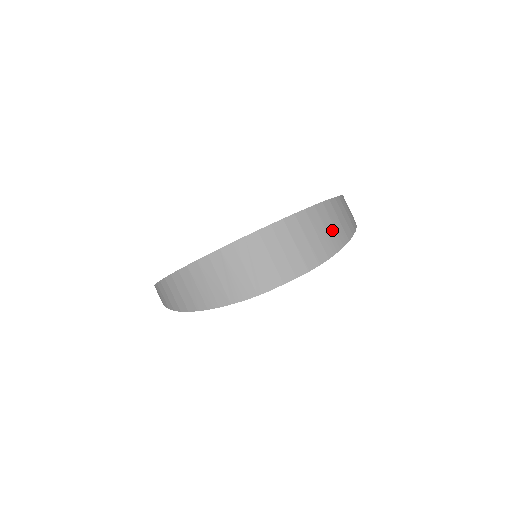
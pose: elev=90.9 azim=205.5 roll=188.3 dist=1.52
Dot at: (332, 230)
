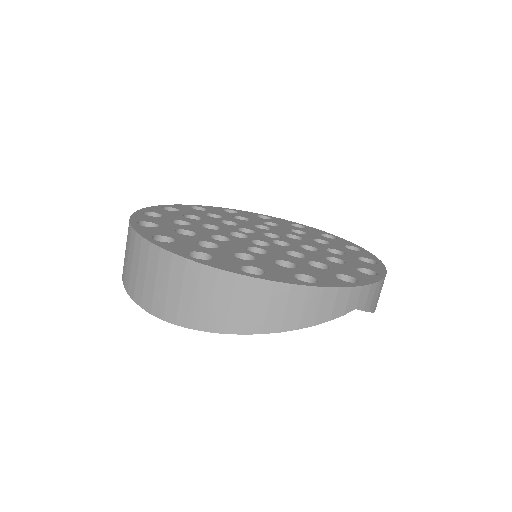
Dot at: (205, 305)
